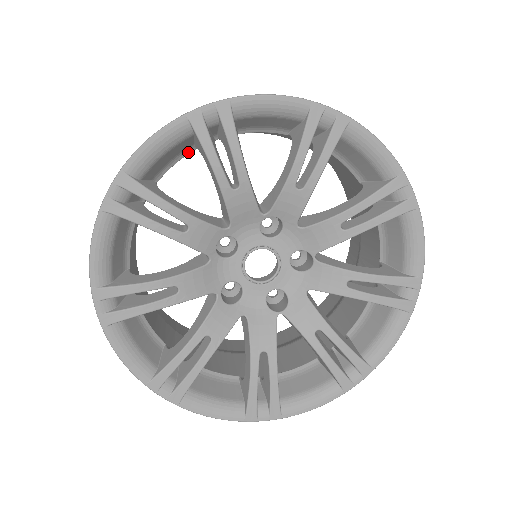
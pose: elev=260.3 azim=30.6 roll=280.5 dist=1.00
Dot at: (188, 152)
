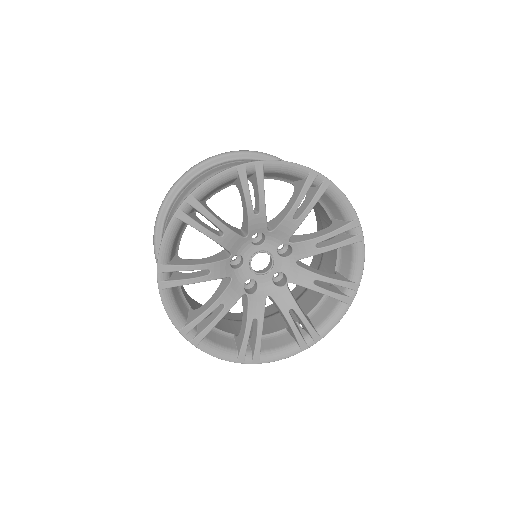
Dot at: (287, 181)
